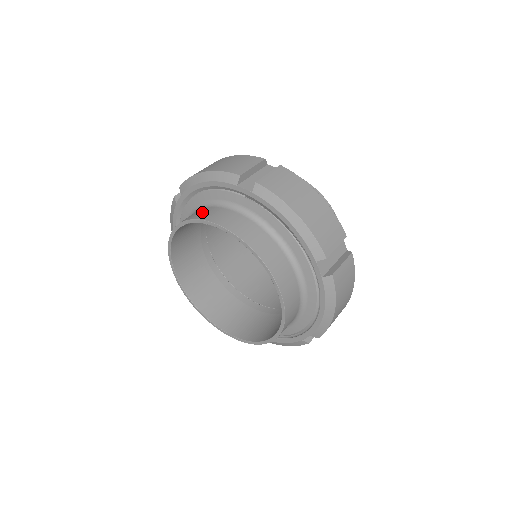
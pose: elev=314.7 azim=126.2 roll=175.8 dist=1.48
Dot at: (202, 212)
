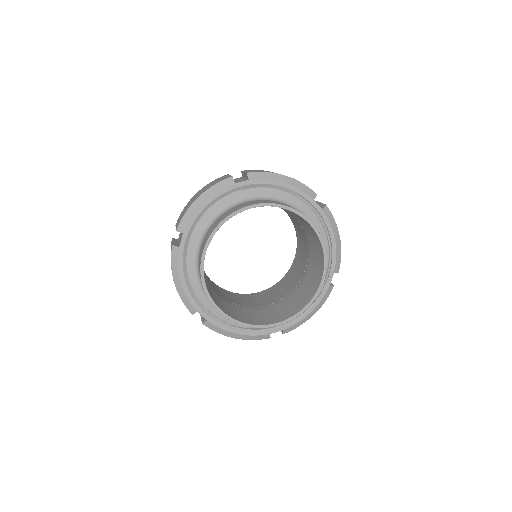
Dot at: (220, 218)
